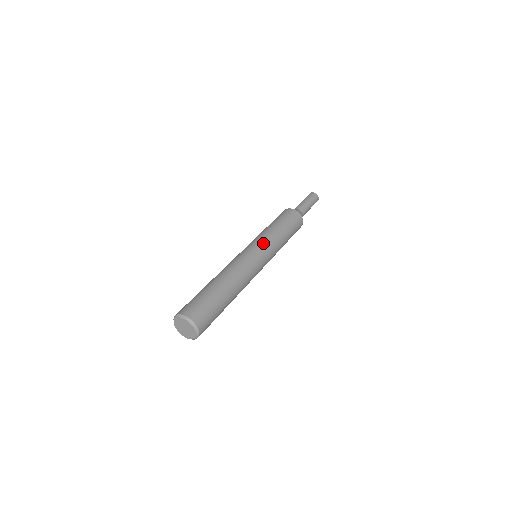
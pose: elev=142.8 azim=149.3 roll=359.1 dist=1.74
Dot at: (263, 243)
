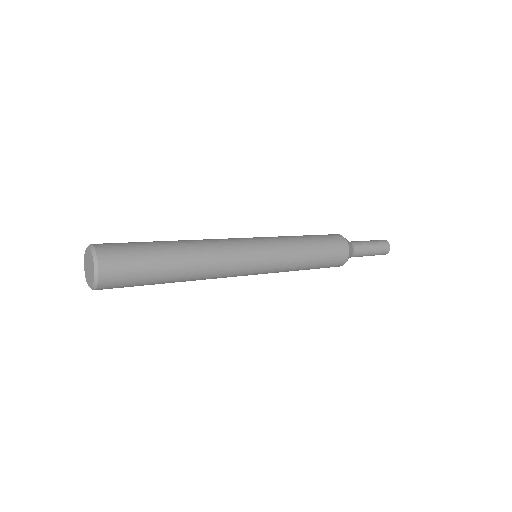
Dot at: occluded
